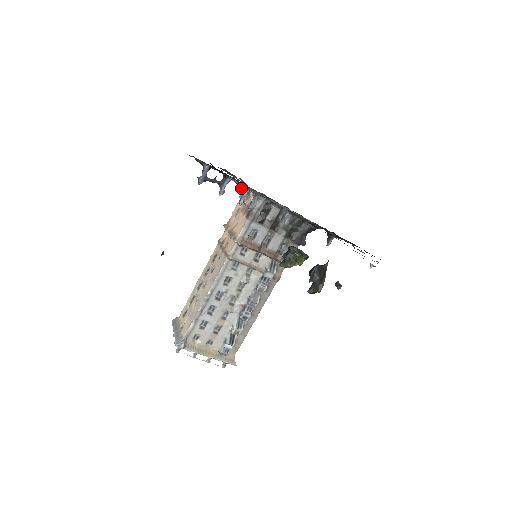
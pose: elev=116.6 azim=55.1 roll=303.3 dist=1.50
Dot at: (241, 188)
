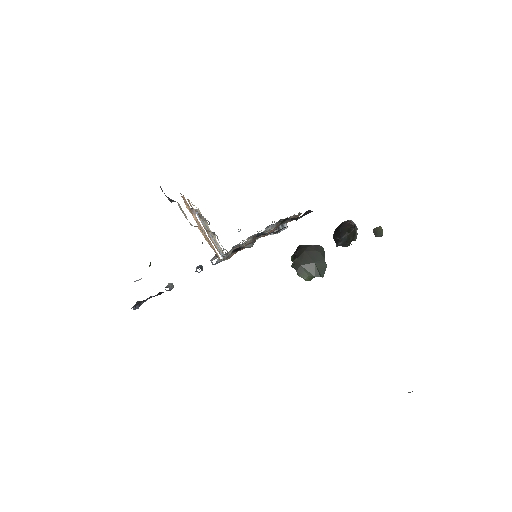
Dot at: (171, 201)
